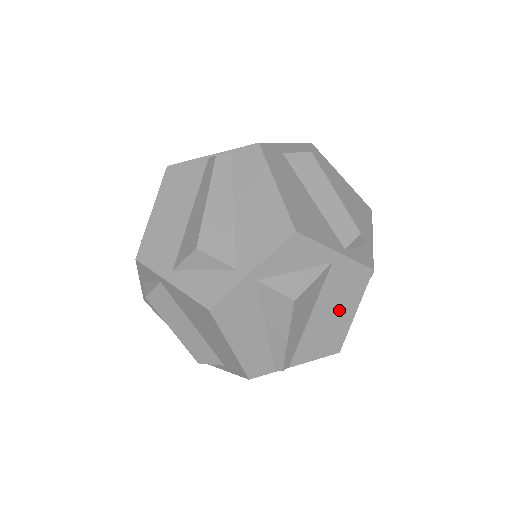
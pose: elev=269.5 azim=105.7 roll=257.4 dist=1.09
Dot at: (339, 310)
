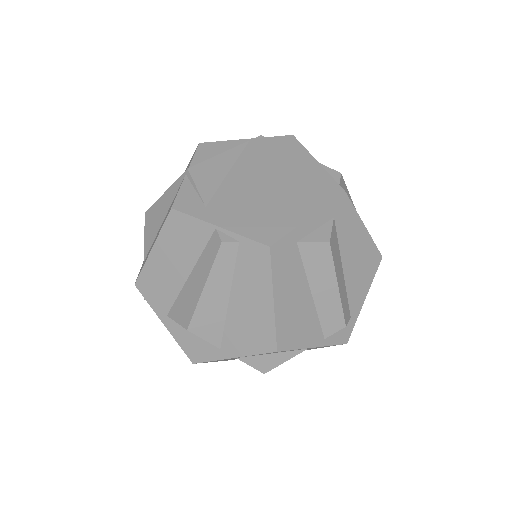
Dot at: occluded
